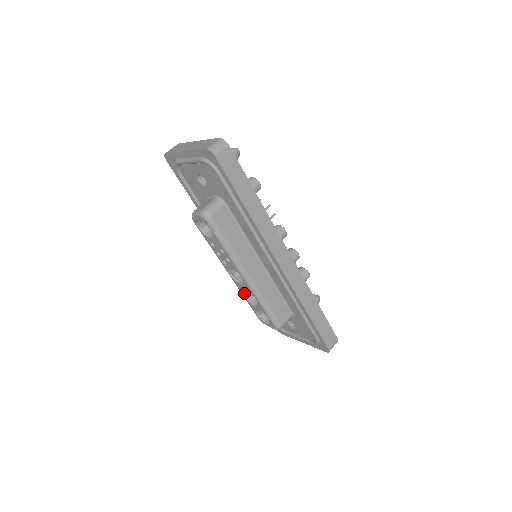
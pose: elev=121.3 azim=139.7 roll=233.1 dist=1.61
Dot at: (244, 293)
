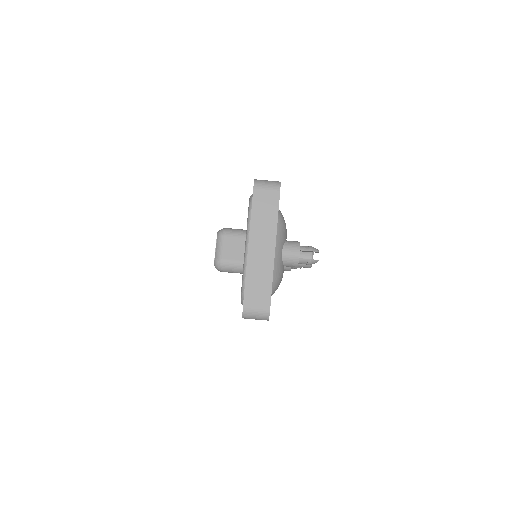
Dot at: occluded
